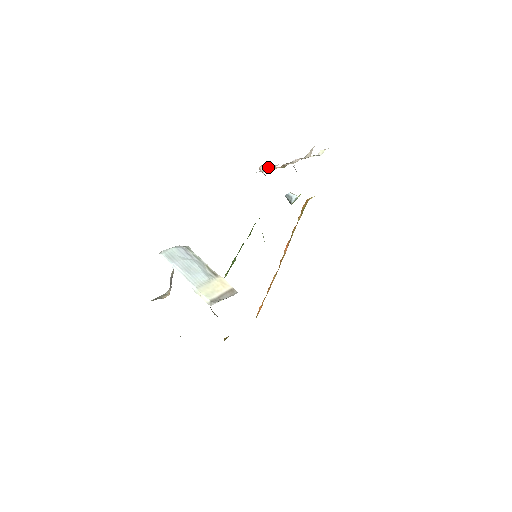
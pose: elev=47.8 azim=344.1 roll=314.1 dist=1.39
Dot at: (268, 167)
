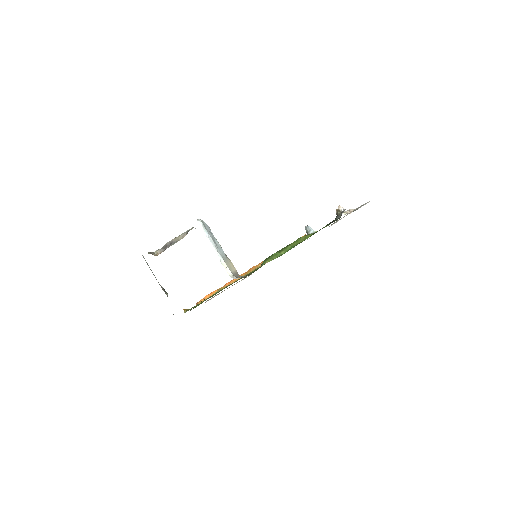
Dot at: (345, 209)
